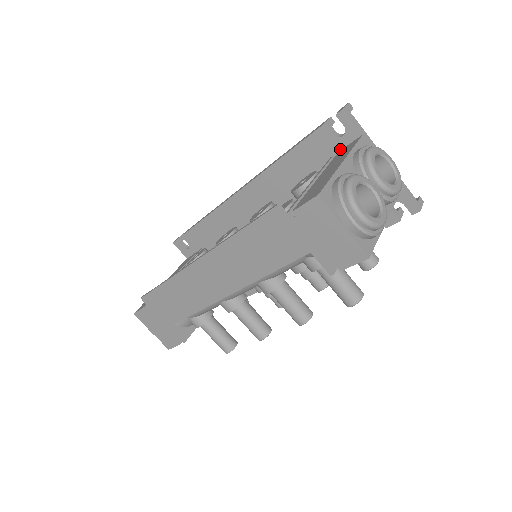
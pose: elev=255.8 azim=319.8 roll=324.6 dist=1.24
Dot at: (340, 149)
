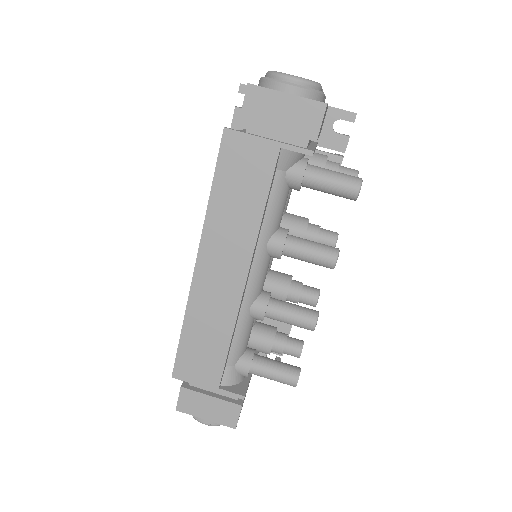
Dot at: occluded
